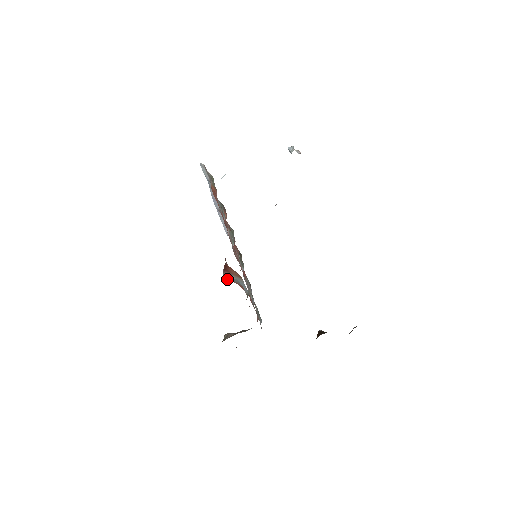
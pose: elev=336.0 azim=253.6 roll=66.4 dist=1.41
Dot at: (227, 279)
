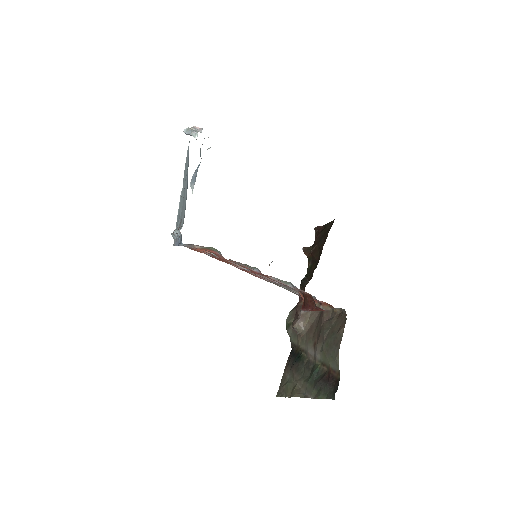
Dot at: occluded
